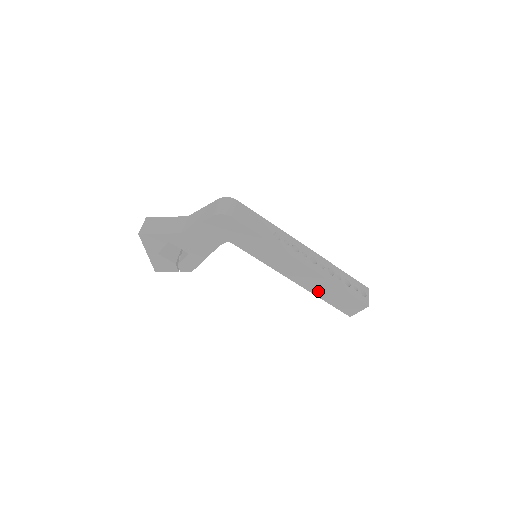
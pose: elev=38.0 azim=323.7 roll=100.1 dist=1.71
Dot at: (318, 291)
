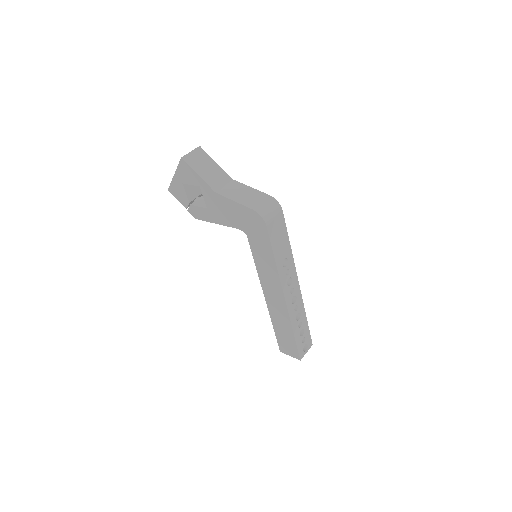
Dot at: (276, 320)
